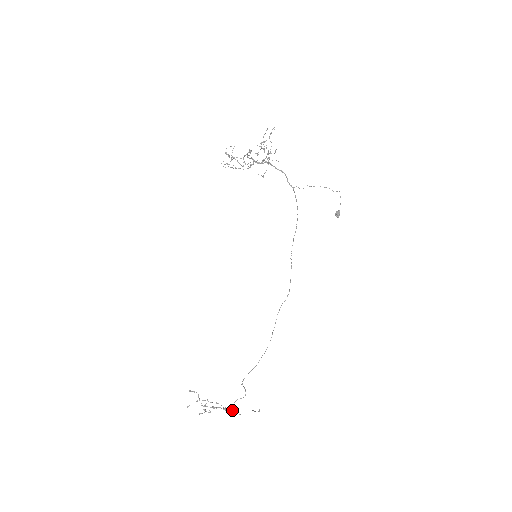
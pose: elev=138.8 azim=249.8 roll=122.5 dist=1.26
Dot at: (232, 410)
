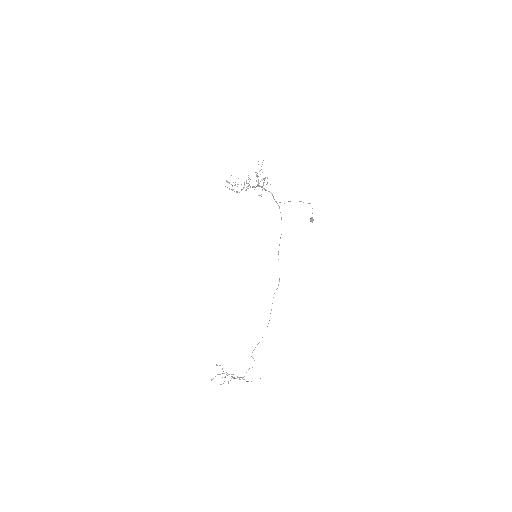
Dot at: (244, 379)
